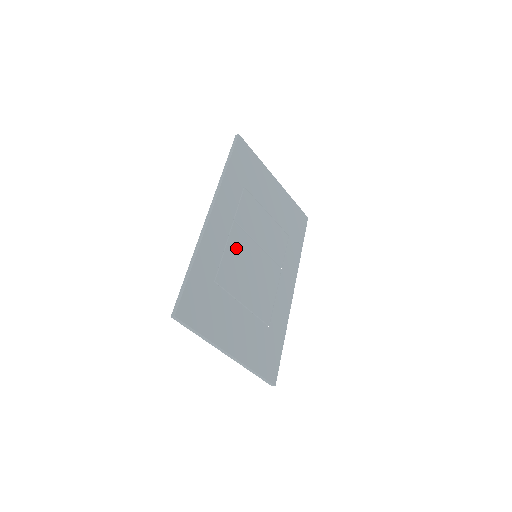
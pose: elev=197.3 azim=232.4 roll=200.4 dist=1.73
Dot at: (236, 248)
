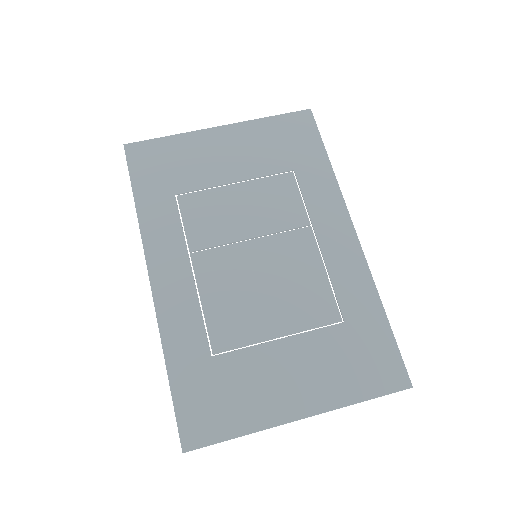
Dot at: (216, 281)
